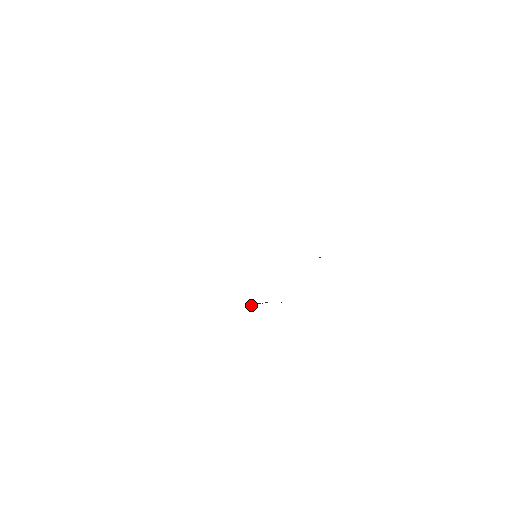
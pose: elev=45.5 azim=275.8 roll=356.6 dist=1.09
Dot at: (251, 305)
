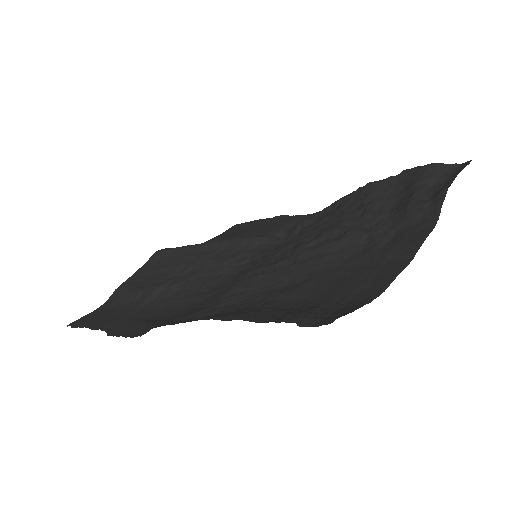
Dot at: (292, 232)
